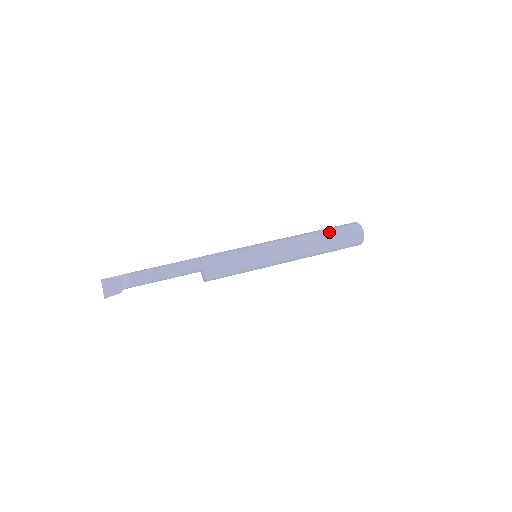
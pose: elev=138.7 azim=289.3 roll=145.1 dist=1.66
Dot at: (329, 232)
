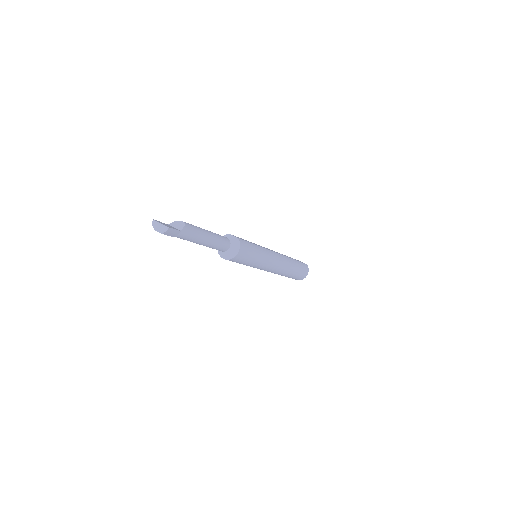
Dot at: occluded
